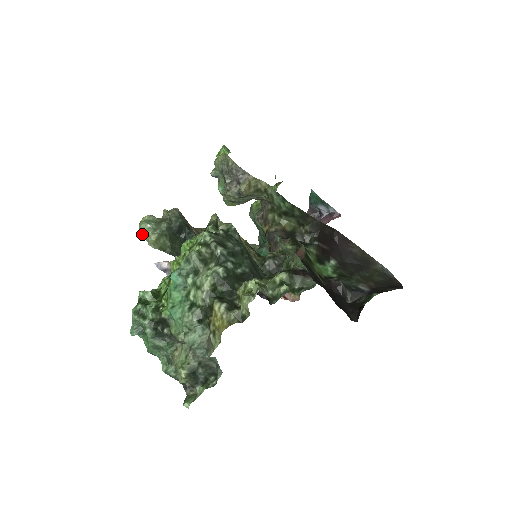
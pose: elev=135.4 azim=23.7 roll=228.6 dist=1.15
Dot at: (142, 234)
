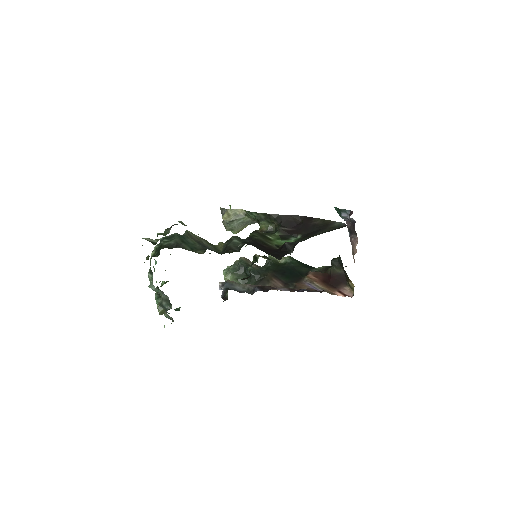
Dot at: occluded
